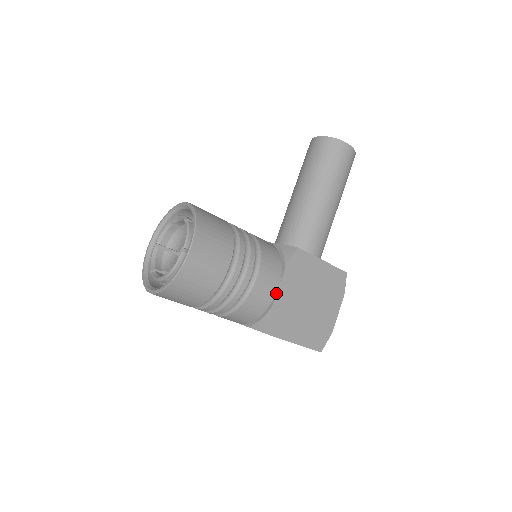
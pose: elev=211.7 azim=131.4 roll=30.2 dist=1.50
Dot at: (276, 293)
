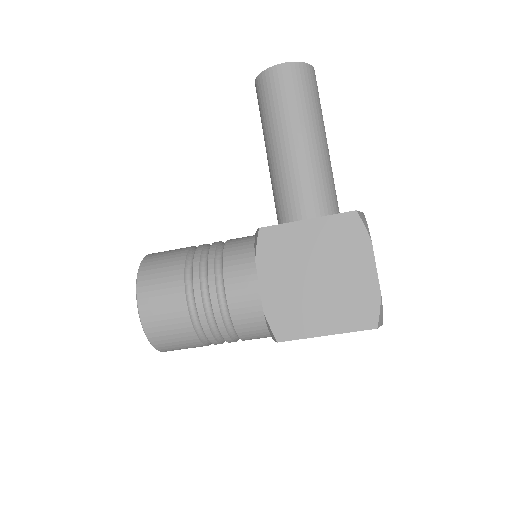
Dot at: (260, 293)
